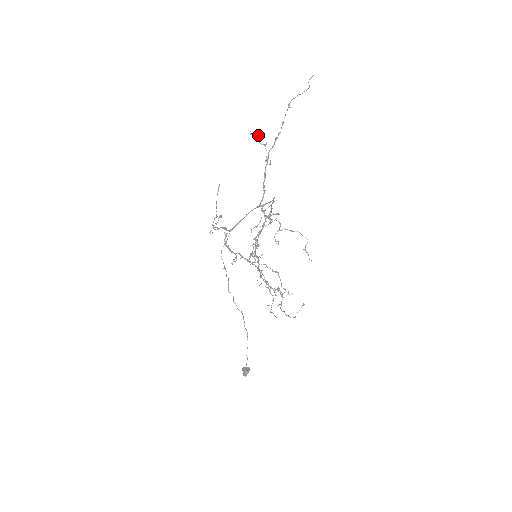
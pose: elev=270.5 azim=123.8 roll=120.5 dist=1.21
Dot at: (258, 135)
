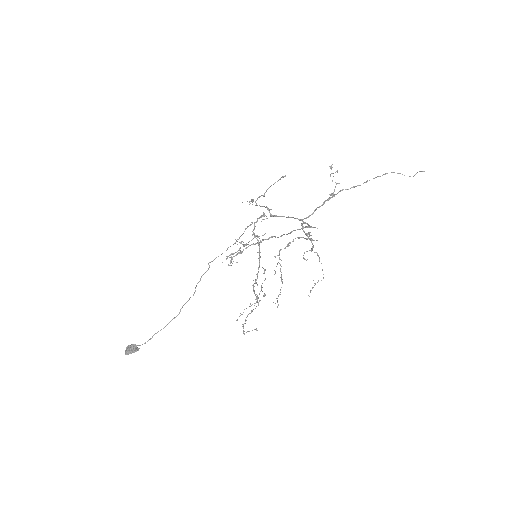
Dot at: (335, 172)
